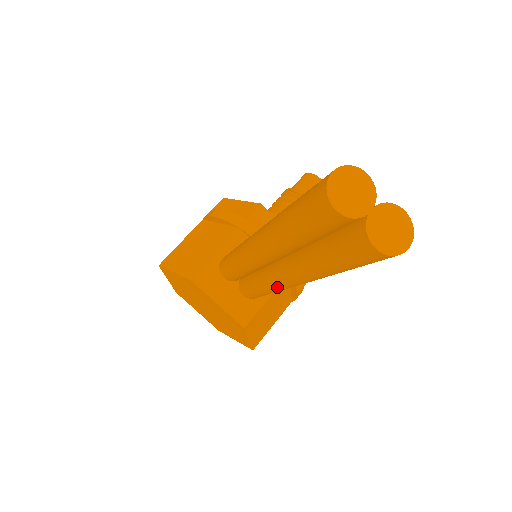
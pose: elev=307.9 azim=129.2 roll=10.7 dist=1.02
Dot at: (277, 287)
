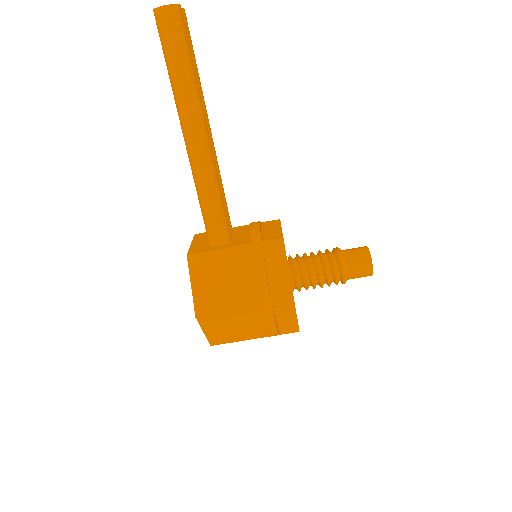
Dot at: (191, 166)
